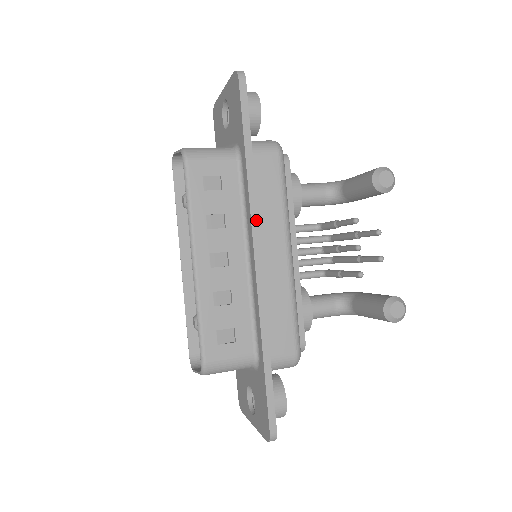
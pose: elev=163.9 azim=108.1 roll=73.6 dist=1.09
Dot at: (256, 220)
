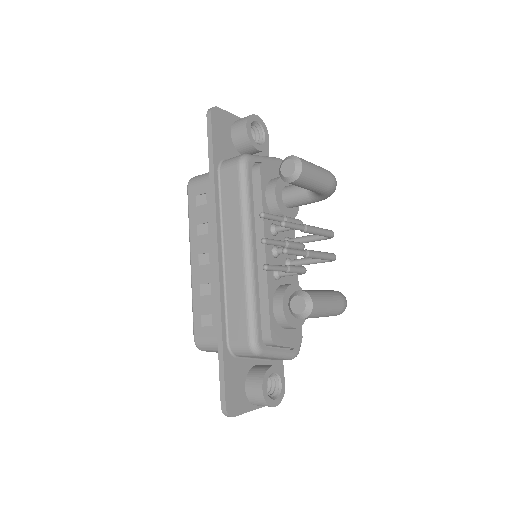
Dot at: (215, 225)
